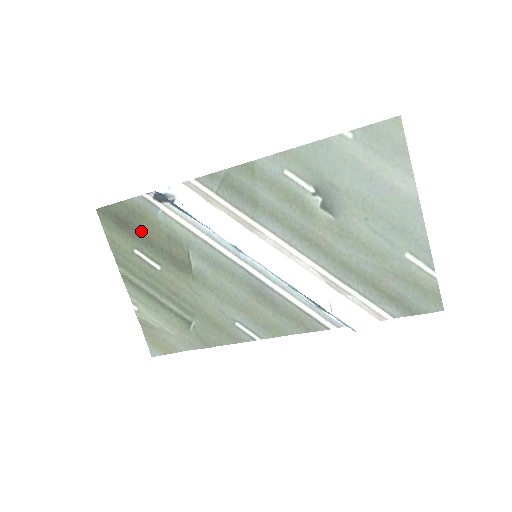
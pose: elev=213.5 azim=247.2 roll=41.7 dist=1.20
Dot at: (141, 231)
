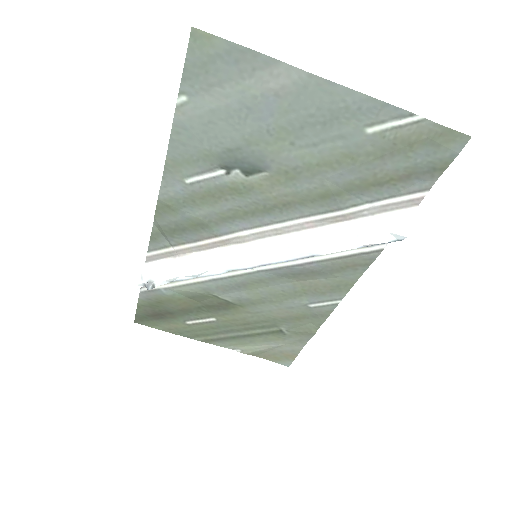
Dot at: (172, 310)
